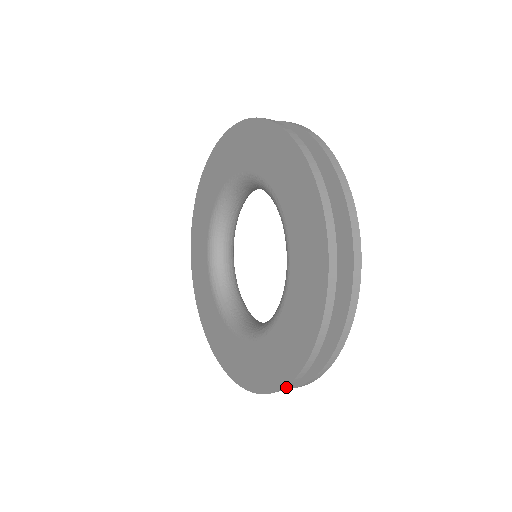
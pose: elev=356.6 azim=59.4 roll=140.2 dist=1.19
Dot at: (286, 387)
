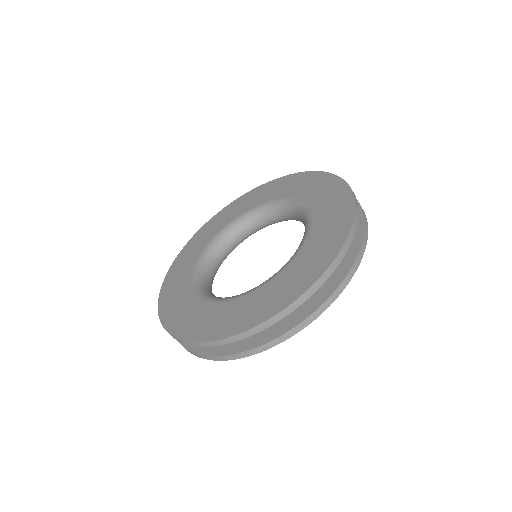
Dot at: (356, 213)
